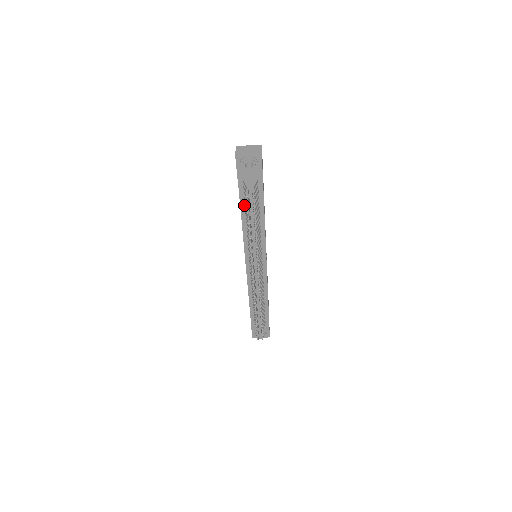
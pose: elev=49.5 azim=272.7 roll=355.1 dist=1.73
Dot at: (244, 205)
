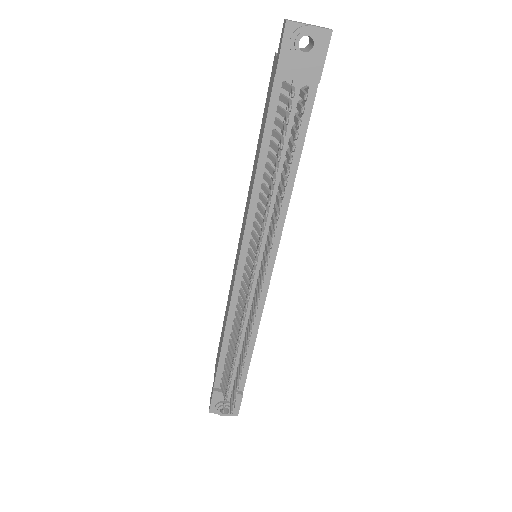
Dot at: (269, 138)
